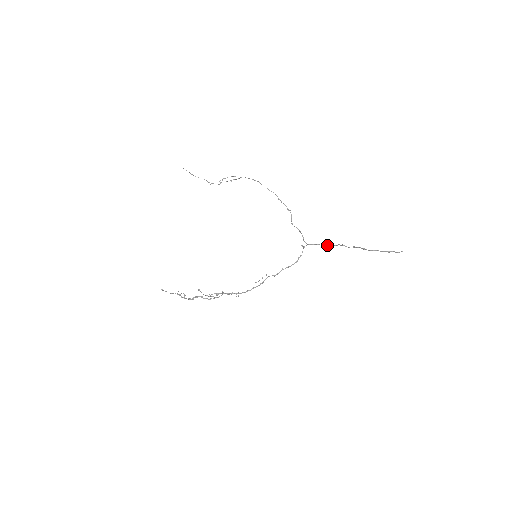
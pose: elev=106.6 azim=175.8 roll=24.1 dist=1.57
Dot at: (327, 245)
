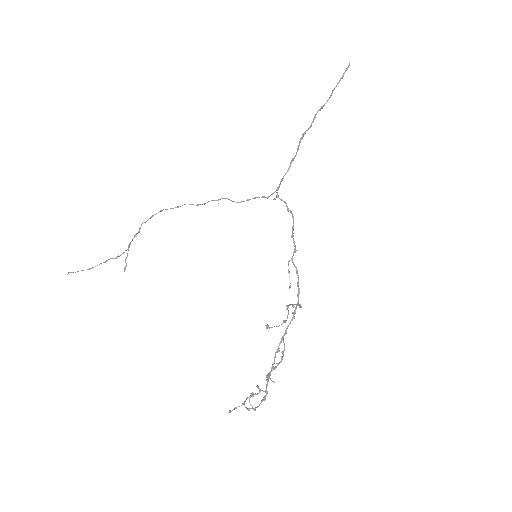
Dot at: (292, 161)
